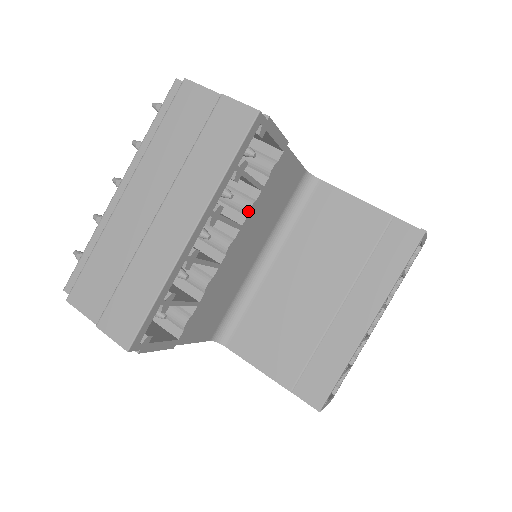
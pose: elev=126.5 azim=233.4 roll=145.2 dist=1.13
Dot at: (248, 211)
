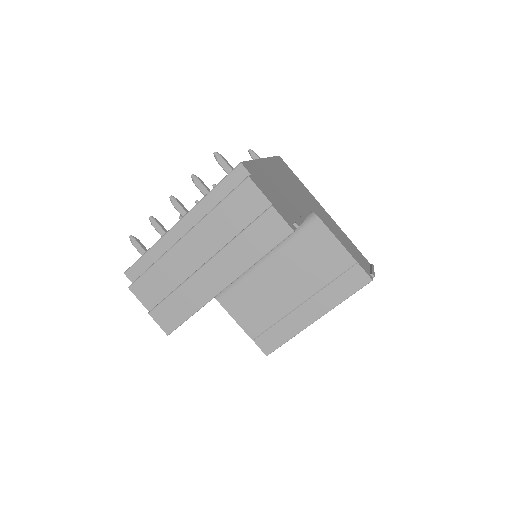
Dot at: occluded
